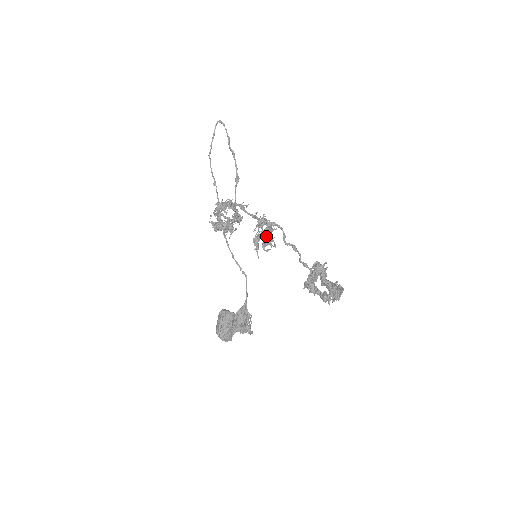
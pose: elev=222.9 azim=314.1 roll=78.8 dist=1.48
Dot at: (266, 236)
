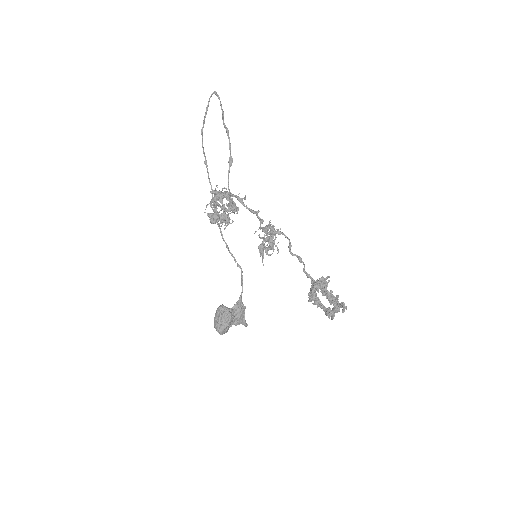
Dot at: occluded
